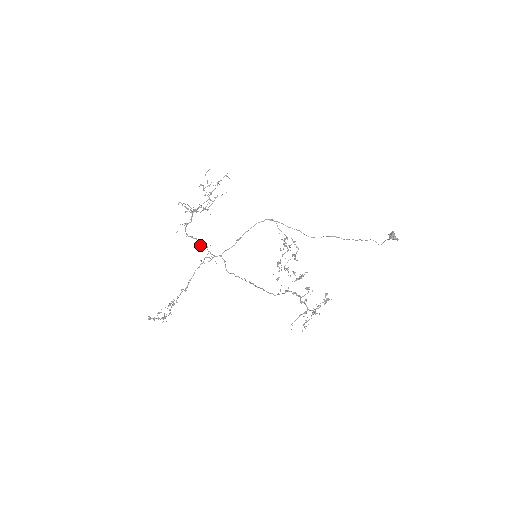
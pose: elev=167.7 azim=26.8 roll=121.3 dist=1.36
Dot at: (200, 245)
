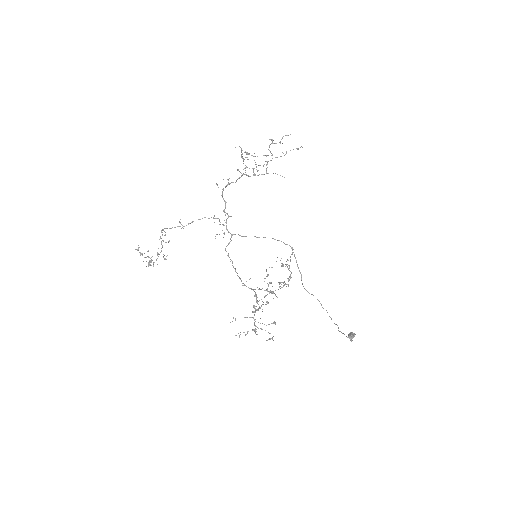
Dot at: (224, 211)
